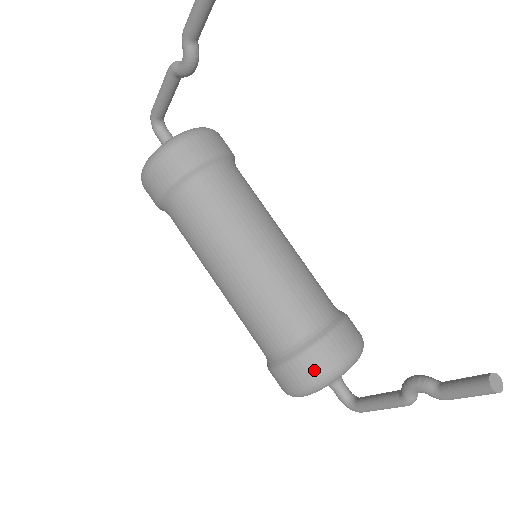
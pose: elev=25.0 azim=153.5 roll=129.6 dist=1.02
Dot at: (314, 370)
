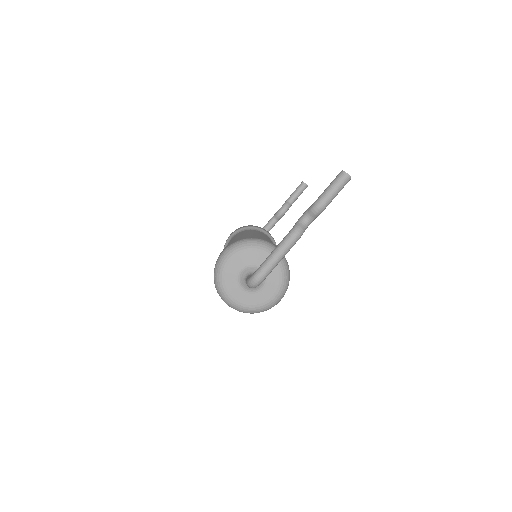
Dot at: (248, 238)
